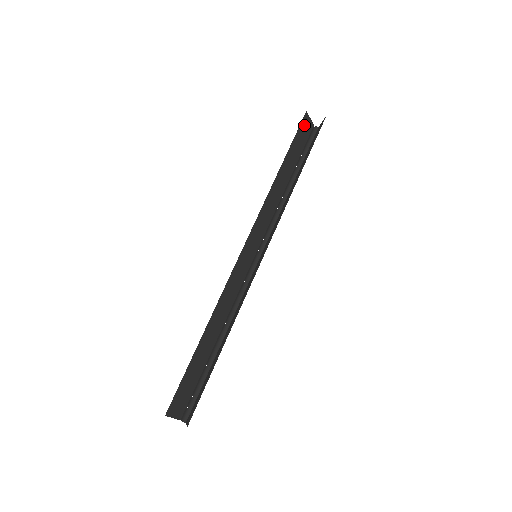
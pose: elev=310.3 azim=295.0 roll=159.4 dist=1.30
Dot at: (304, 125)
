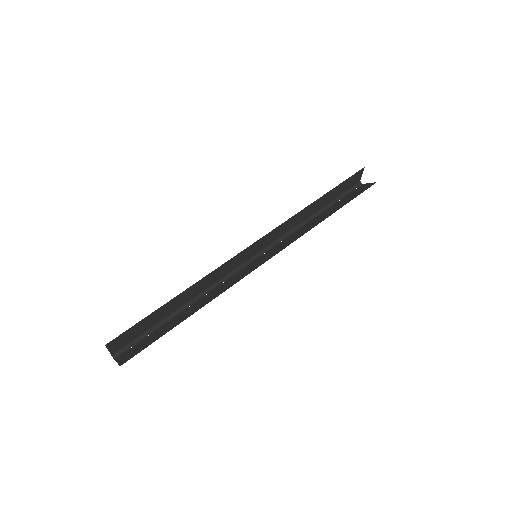
Dot at: (356, 176)
